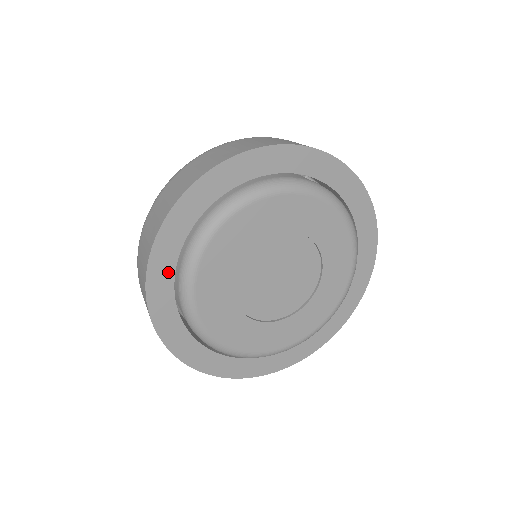
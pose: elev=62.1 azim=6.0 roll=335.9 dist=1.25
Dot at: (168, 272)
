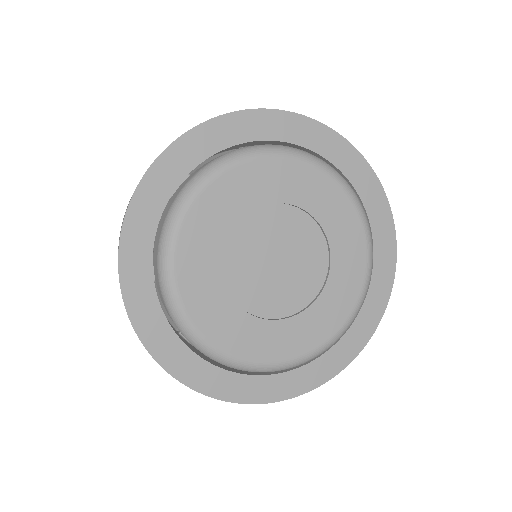
Dot at: (148, 228)
